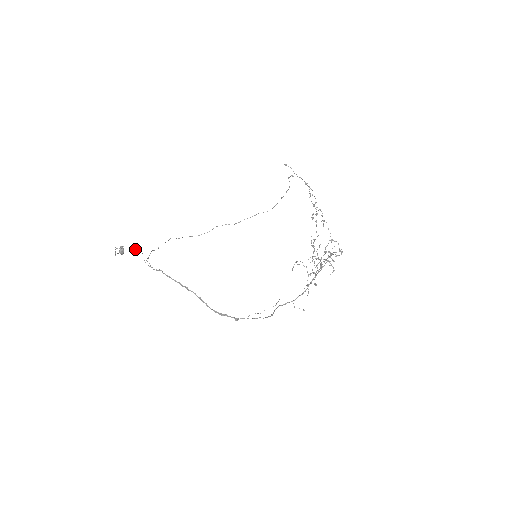
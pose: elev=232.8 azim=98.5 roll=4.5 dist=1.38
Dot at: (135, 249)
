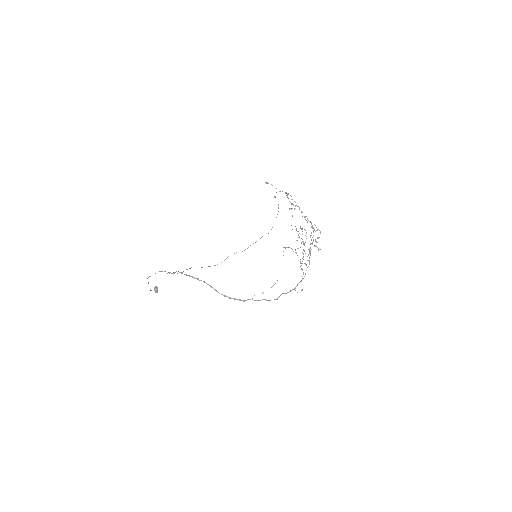
Dot at: (161, 271)
